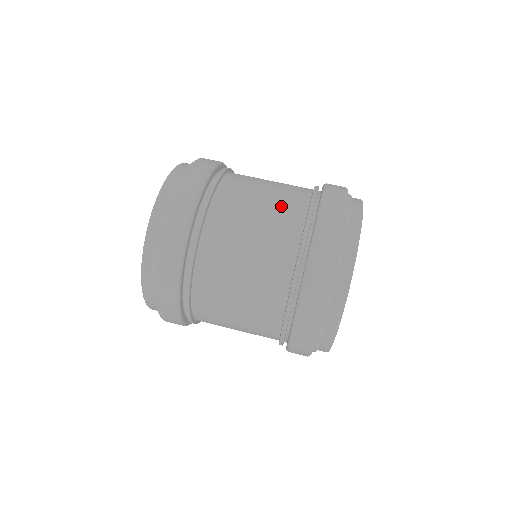
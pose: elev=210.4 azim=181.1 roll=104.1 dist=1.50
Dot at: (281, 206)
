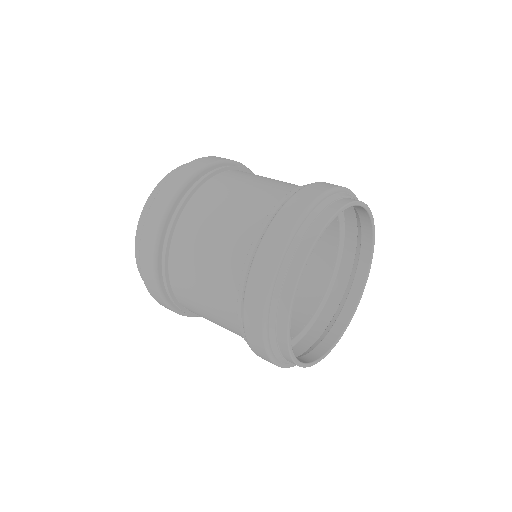
Dot at: occluded
